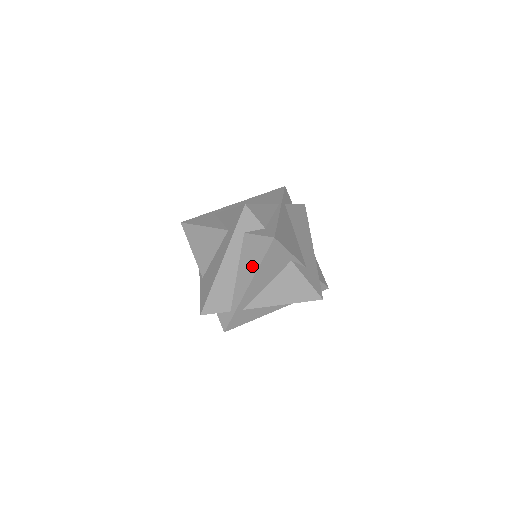
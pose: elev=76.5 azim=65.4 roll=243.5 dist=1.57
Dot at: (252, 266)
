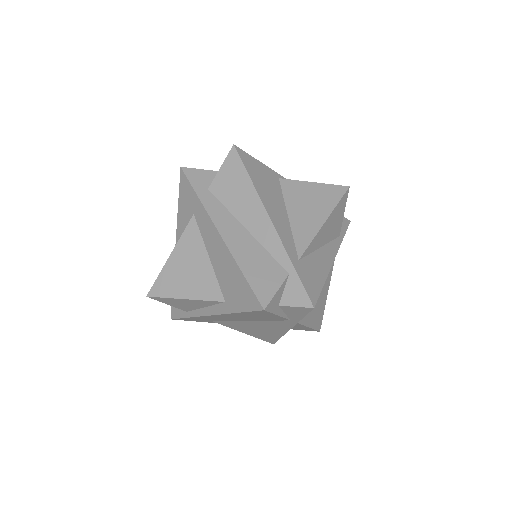
Dot at: (248, 197)
